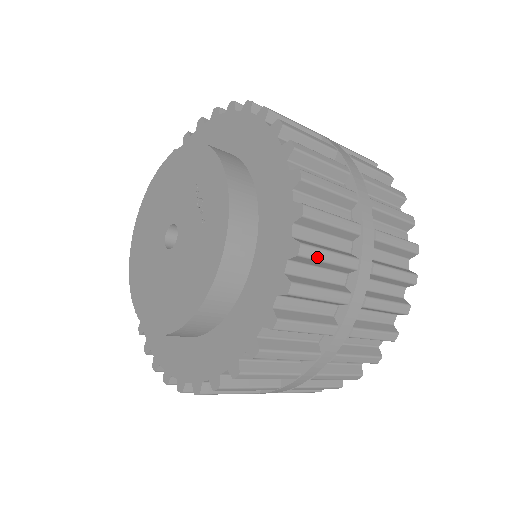
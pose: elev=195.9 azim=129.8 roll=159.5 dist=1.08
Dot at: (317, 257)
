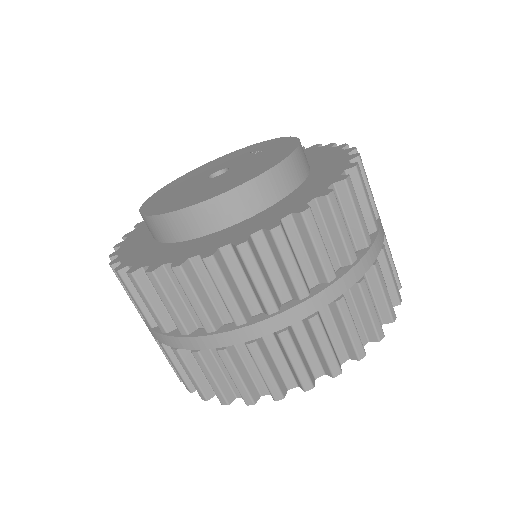
Dot at: (365, 173)
